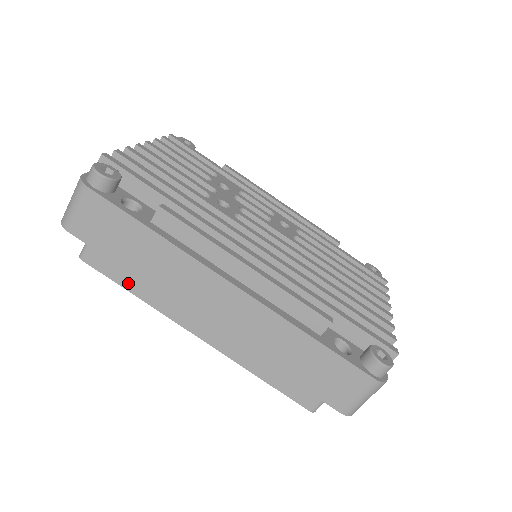
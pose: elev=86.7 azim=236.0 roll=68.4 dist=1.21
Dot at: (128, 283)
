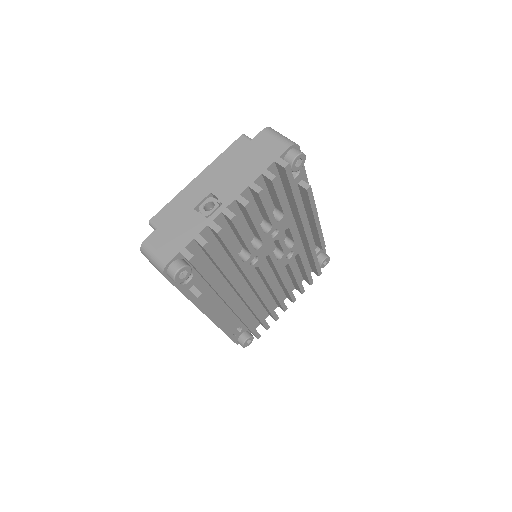
Dot at: occluded
